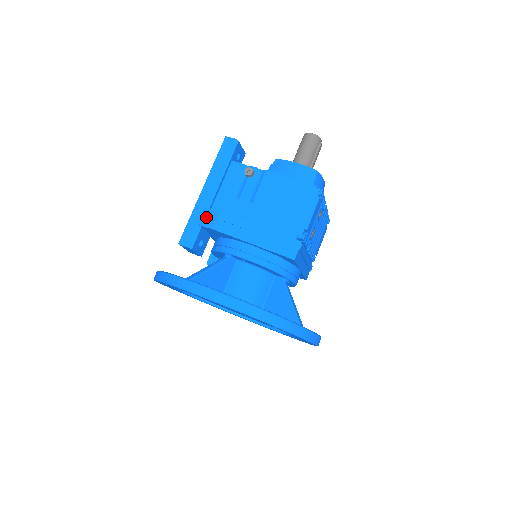
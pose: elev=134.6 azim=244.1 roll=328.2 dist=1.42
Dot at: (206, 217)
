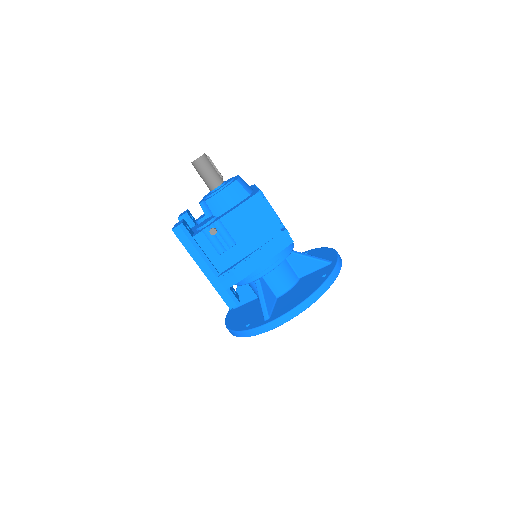
Dot at: (226, 281)
